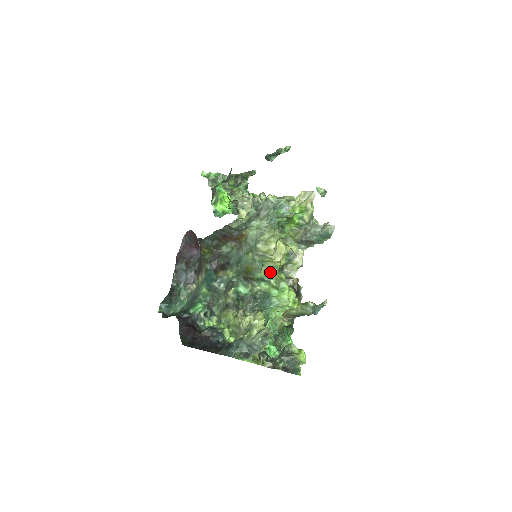
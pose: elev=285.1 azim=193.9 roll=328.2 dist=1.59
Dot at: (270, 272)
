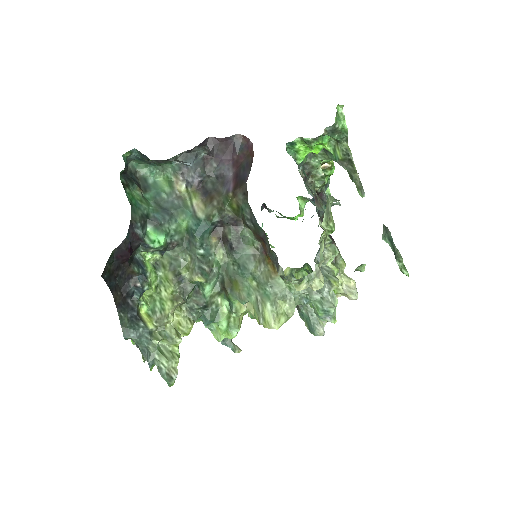
Dot at: (244, 311)
